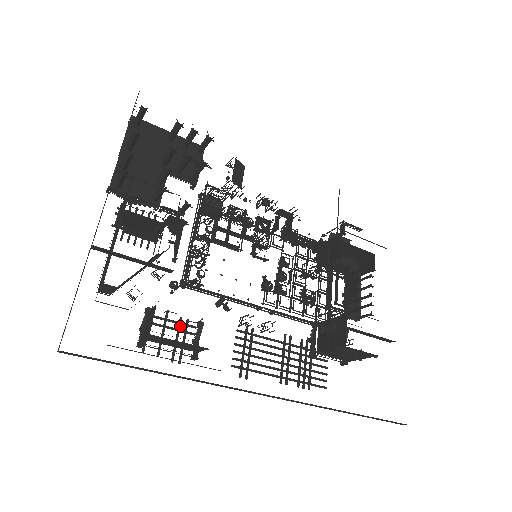
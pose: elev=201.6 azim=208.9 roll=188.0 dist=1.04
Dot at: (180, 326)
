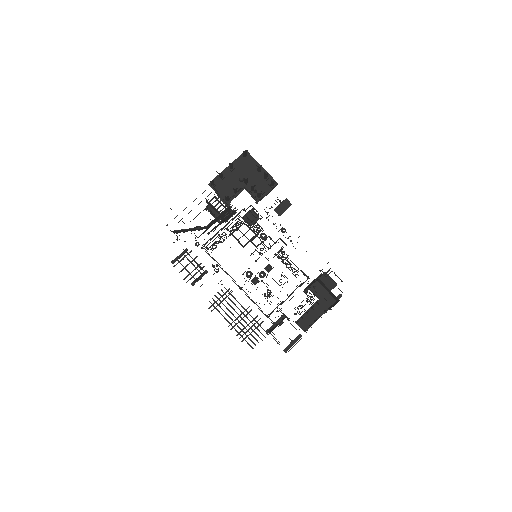
Dot at: occluded
